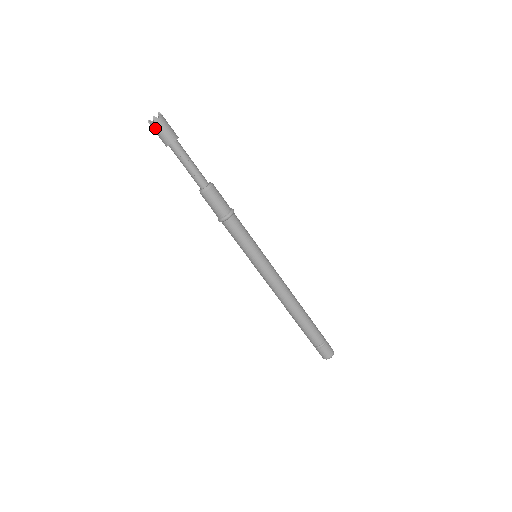
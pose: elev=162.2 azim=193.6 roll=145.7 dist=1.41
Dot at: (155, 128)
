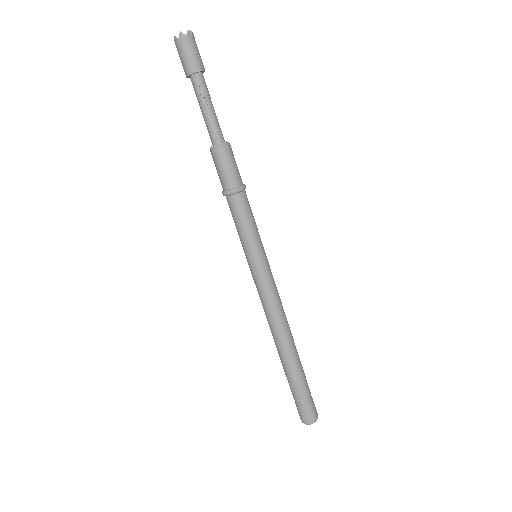
Dot at: (178, 48)
